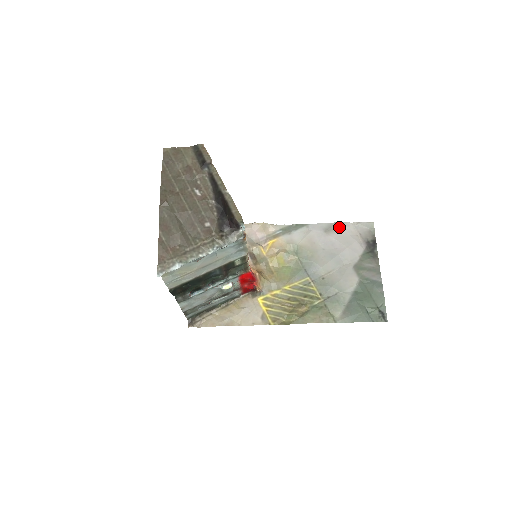
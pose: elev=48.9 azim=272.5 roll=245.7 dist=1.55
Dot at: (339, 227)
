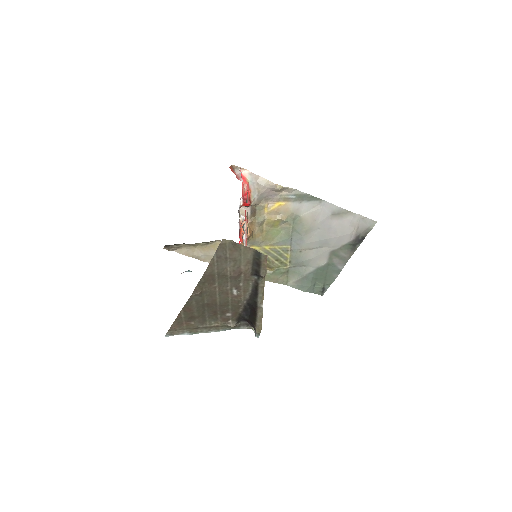
Dot at: (346, 215)
